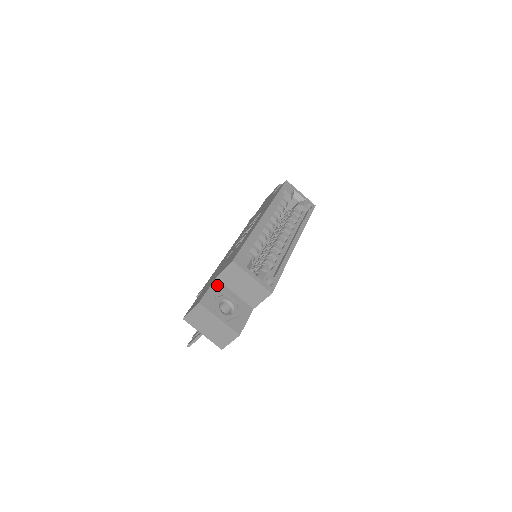
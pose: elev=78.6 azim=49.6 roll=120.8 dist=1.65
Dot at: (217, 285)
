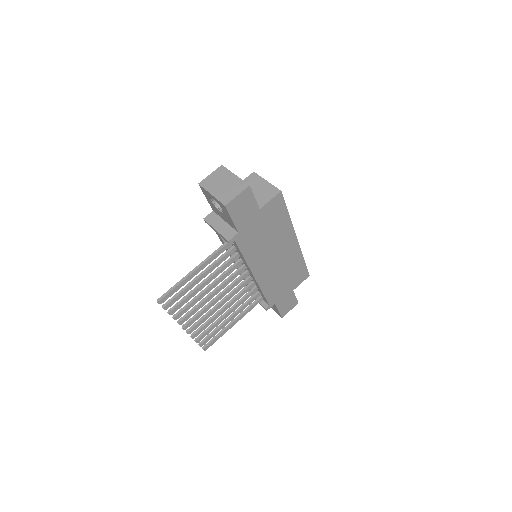
Dot at: occluded
